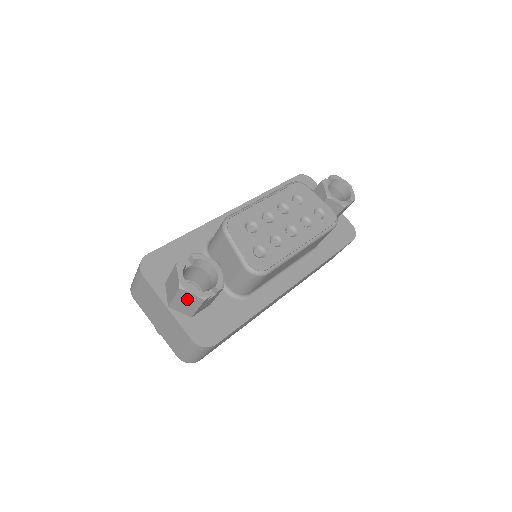
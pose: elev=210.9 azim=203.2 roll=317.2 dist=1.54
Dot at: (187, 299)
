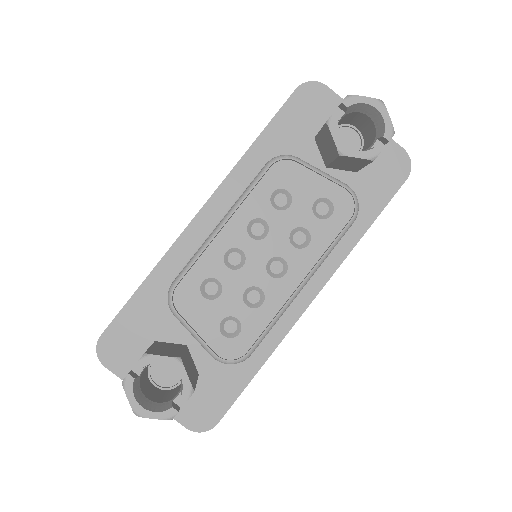
Dot at: occluded
